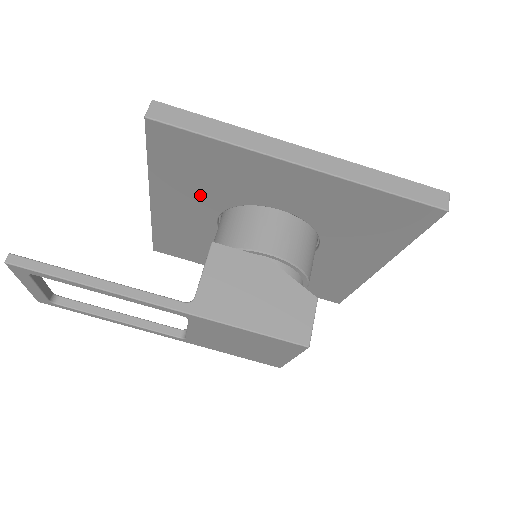
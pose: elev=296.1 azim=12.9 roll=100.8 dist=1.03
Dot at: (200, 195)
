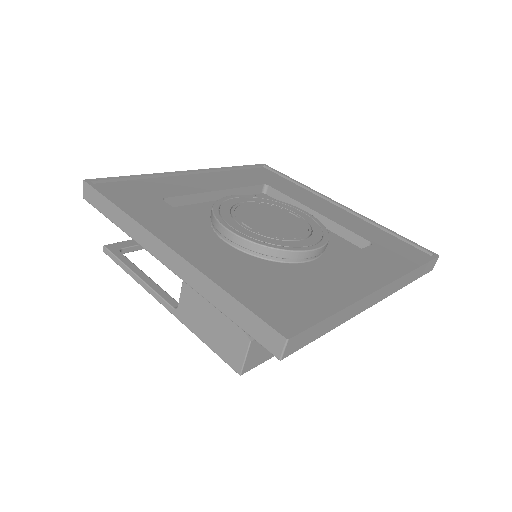
Dot at: occluded
